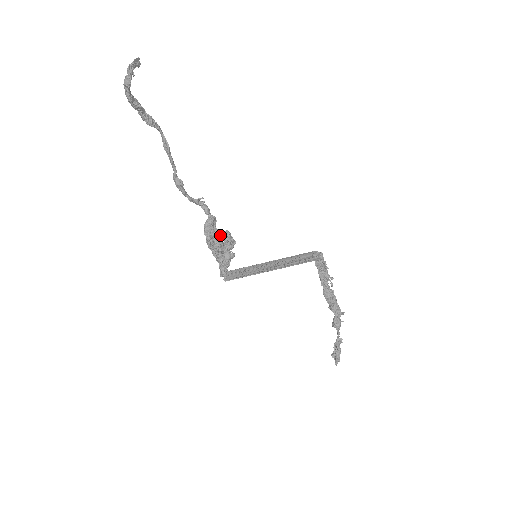
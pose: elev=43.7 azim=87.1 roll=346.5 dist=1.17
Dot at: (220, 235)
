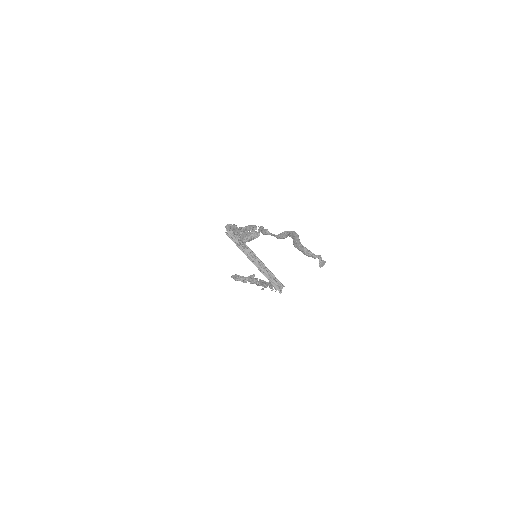
Dot at: occluded
